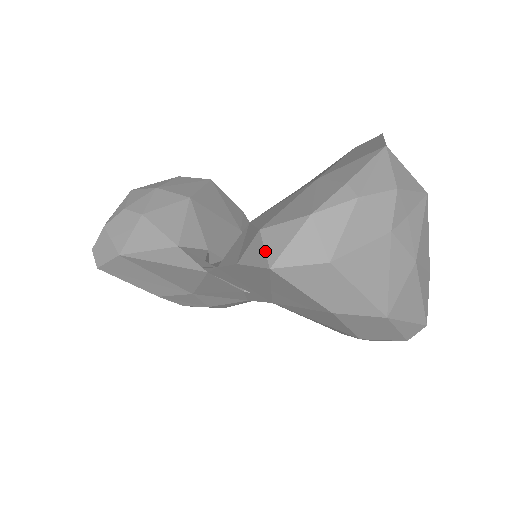
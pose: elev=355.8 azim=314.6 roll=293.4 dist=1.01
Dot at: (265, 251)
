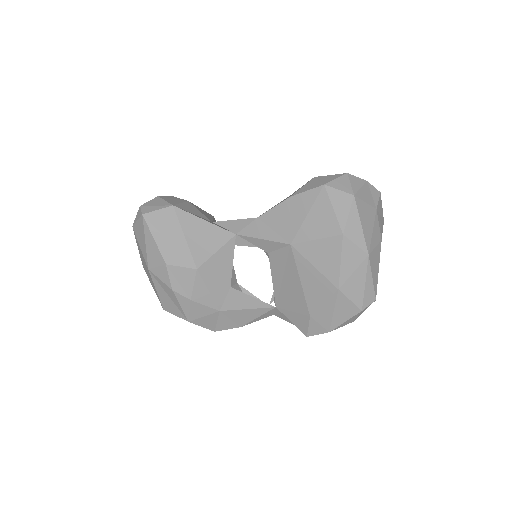
Dot at: (320, 181)
